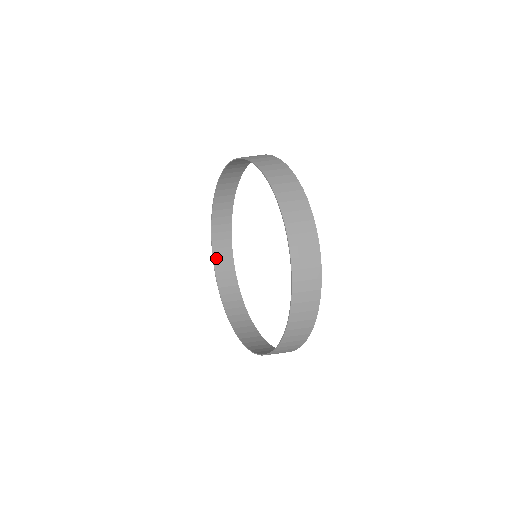
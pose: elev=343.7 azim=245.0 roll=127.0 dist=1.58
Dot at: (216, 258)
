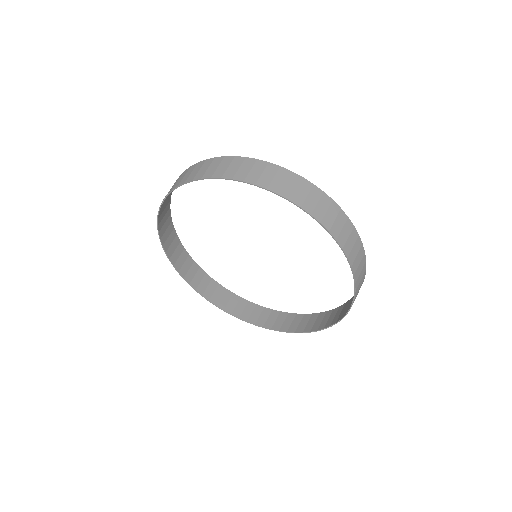
Dot at: (161, 231)
